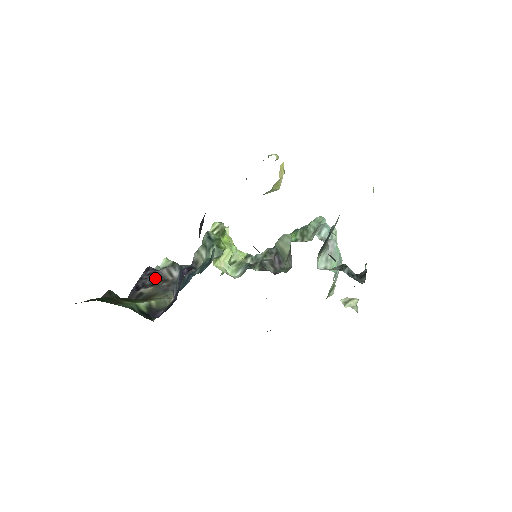
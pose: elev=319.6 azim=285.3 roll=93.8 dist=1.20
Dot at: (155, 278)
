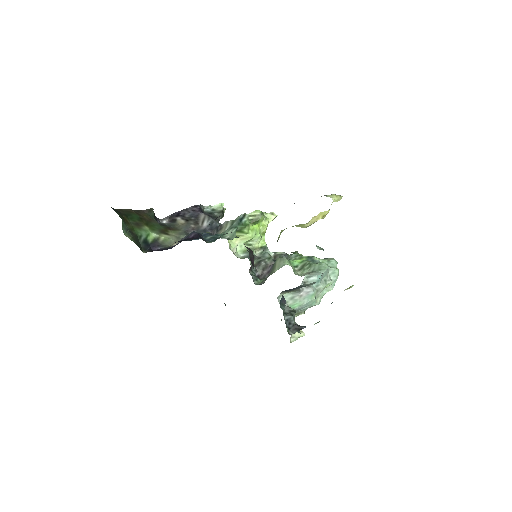
Dot at: (194, 216)
